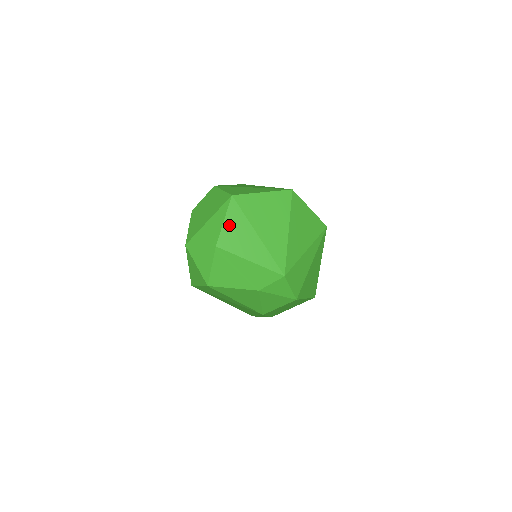
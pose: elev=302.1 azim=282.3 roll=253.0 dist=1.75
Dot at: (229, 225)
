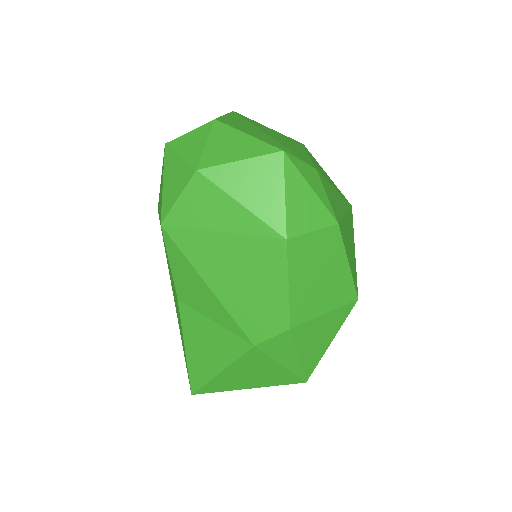
Dot at: (231, 119)
